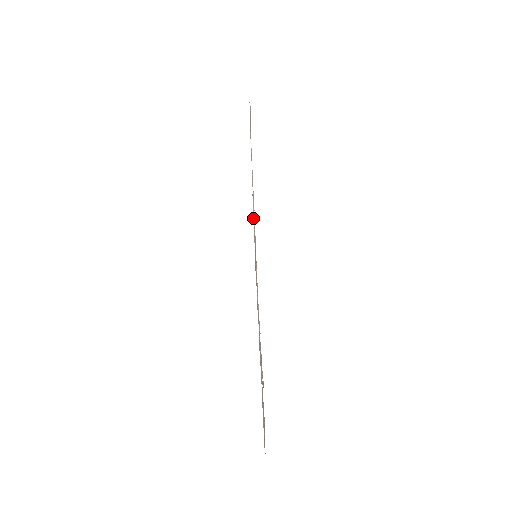
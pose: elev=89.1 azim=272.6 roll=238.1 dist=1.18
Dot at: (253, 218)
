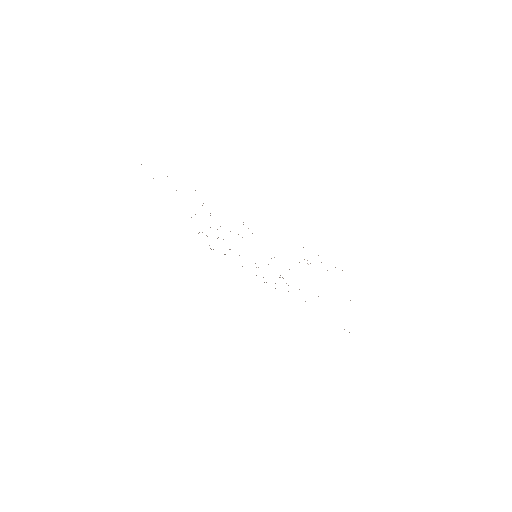
Dot at: occluded
